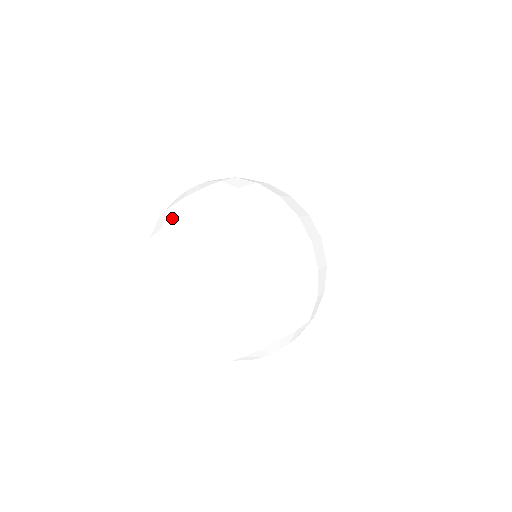
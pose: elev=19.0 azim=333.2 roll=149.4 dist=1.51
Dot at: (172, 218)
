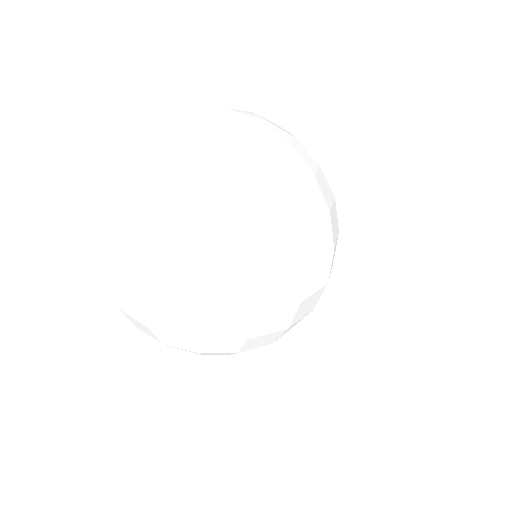
Dot at: (183, 173)
